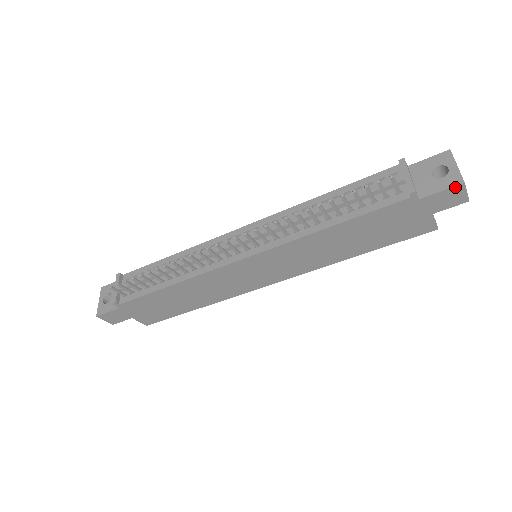
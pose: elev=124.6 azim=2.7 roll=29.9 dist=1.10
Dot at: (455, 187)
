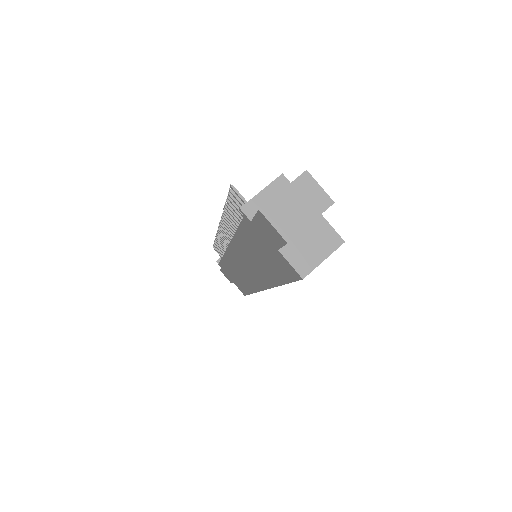
Dot at: (259, 214)
